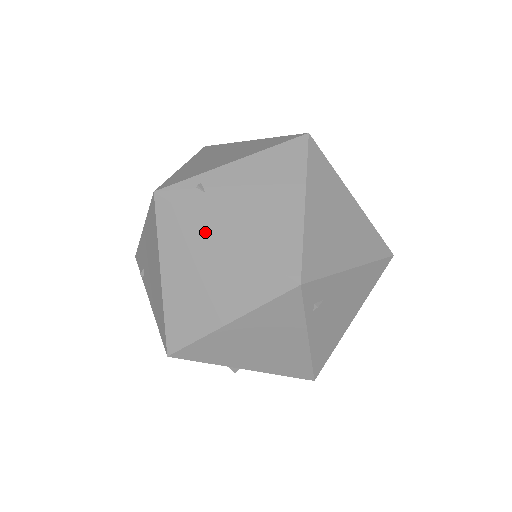
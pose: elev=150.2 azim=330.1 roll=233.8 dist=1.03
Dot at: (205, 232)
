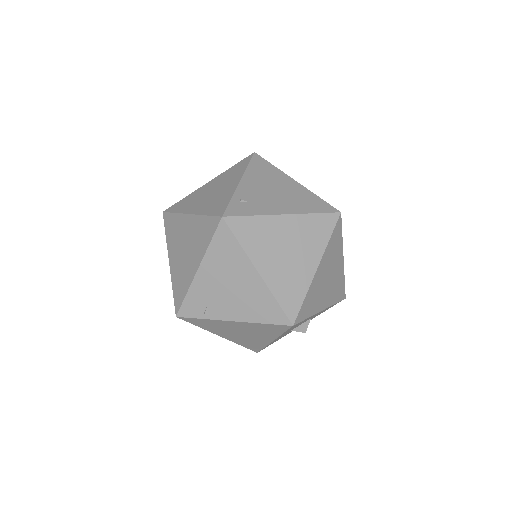
Dot at: (272, 220)
